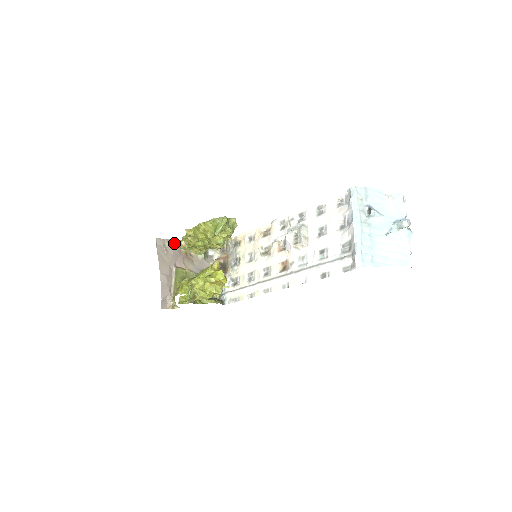
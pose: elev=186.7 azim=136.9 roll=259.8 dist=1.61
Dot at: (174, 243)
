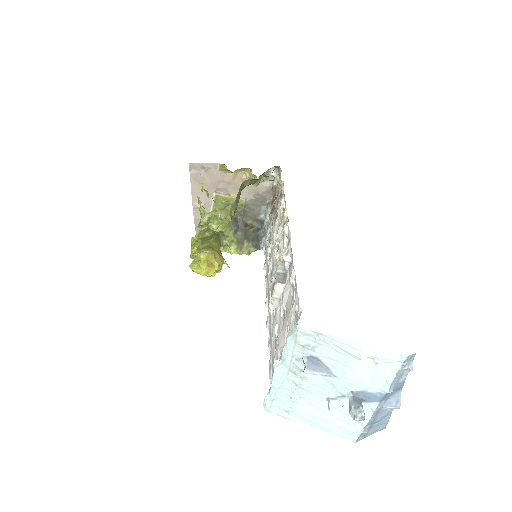
Dot at: (215, 167)
